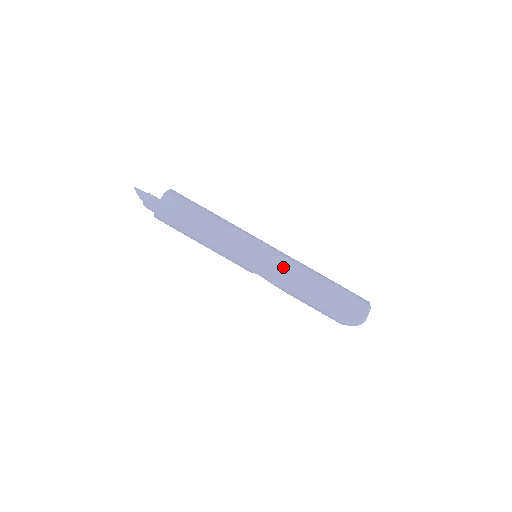
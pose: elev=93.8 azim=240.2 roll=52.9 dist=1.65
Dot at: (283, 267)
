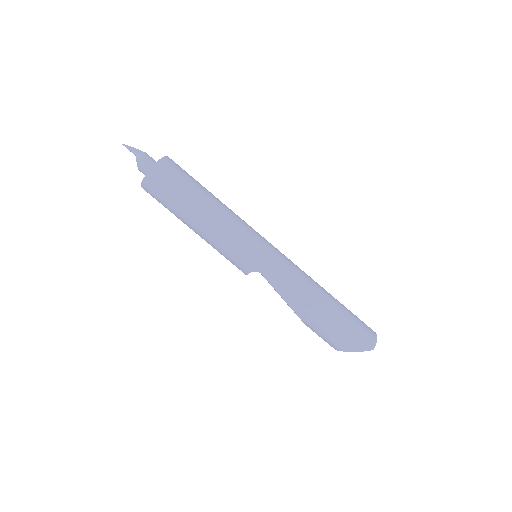
Dot at: (293, 268)
